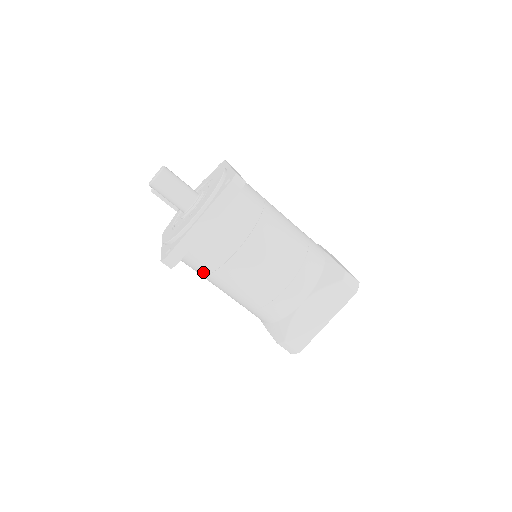
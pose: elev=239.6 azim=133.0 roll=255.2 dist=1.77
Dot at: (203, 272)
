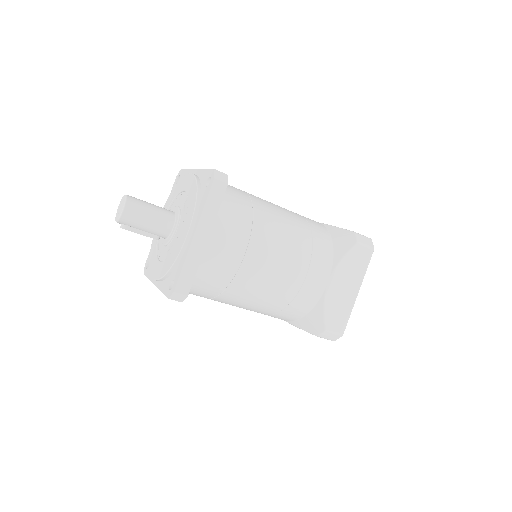
Dot at: (214, 293)
